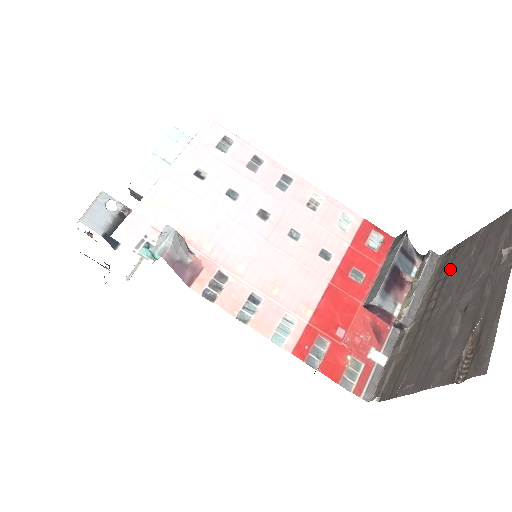
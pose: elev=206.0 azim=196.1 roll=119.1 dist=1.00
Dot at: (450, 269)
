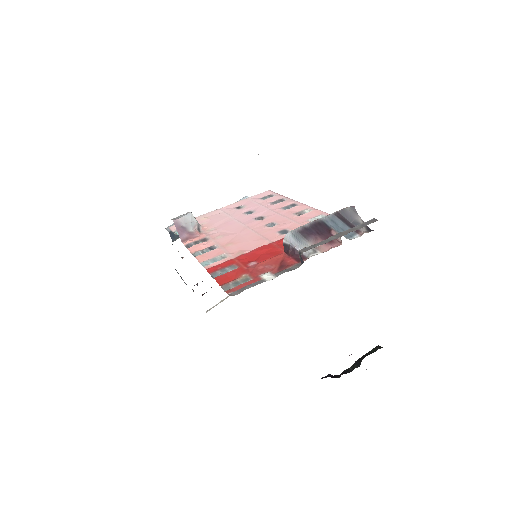
Dot at: occluded
